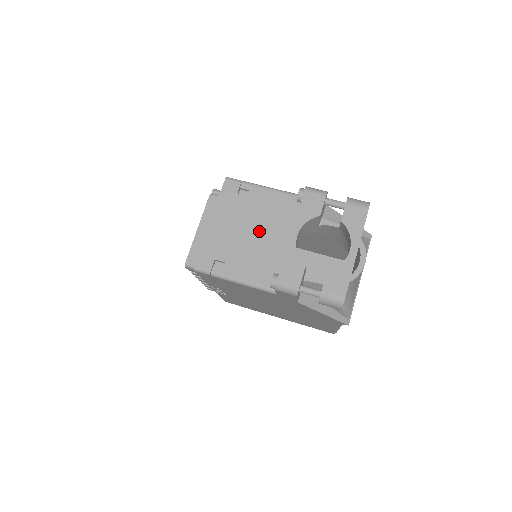
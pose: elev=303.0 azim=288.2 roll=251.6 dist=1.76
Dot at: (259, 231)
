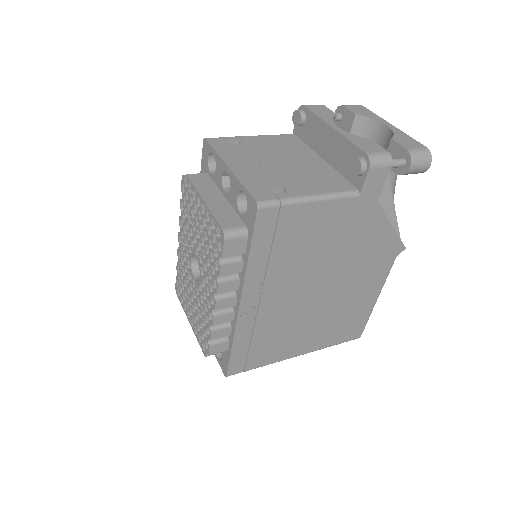
Dot at: (285, 160)
